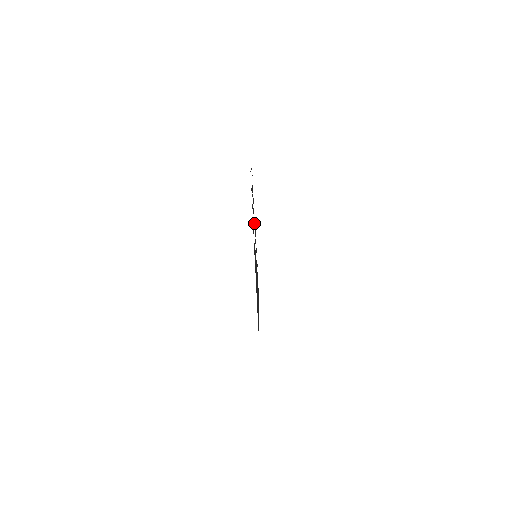
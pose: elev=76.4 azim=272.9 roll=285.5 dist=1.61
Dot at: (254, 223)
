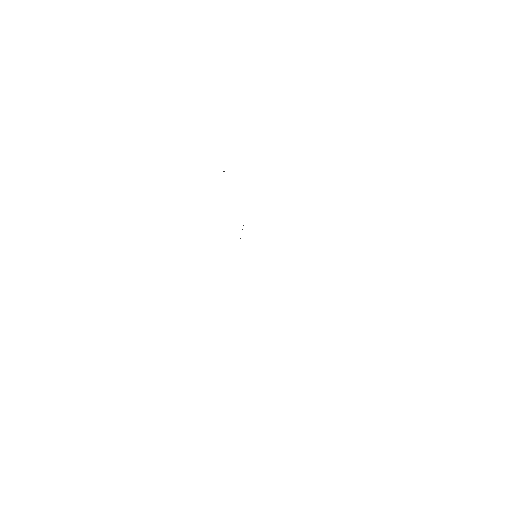
Dot at: occluded
